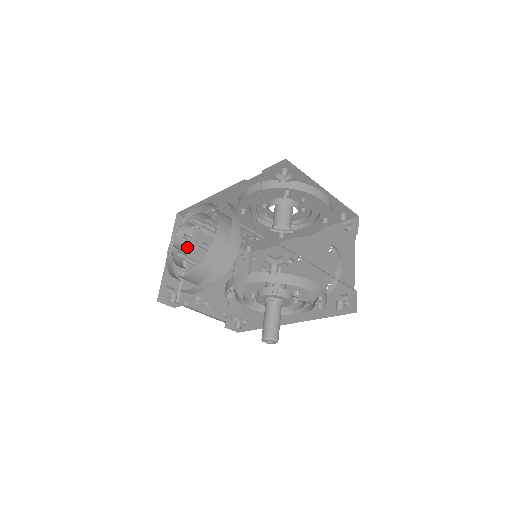
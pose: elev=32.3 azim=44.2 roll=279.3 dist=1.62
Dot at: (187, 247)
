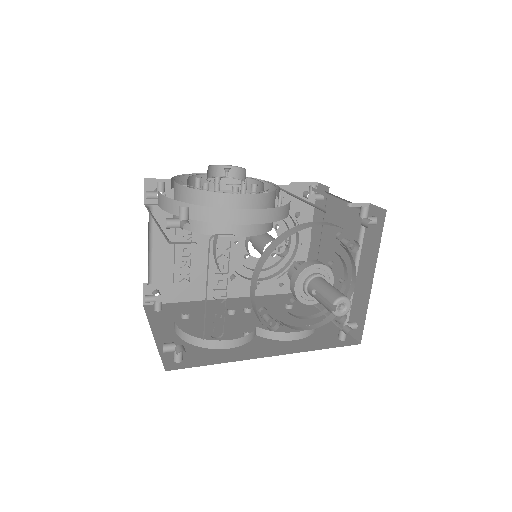
Dot at: occluded
